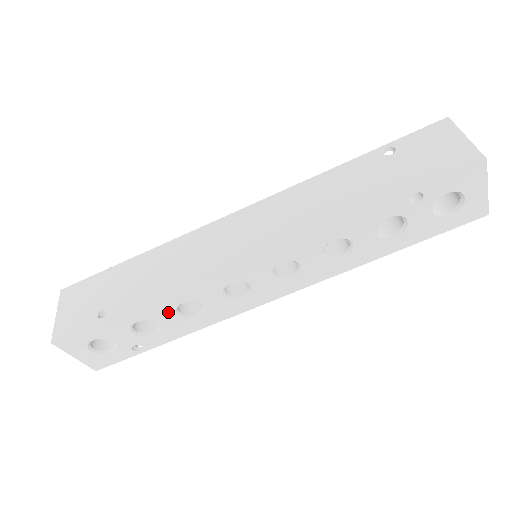
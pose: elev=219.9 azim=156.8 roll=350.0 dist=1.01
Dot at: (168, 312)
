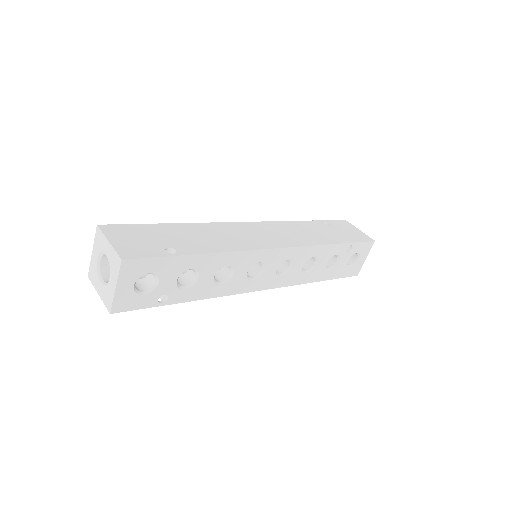
Dot at: (213, 270)
